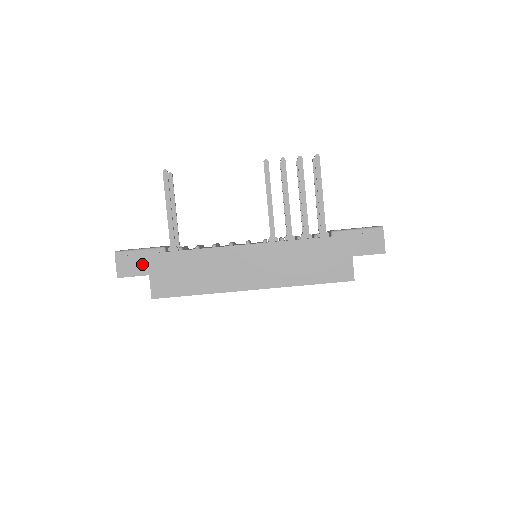
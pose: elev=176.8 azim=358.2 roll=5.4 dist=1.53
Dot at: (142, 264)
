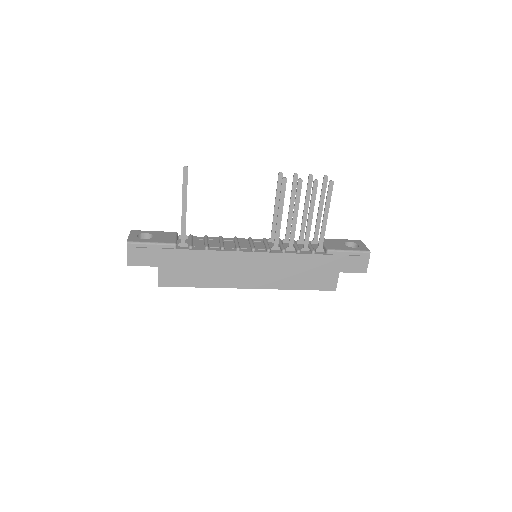
Dot at: (153, 257)
